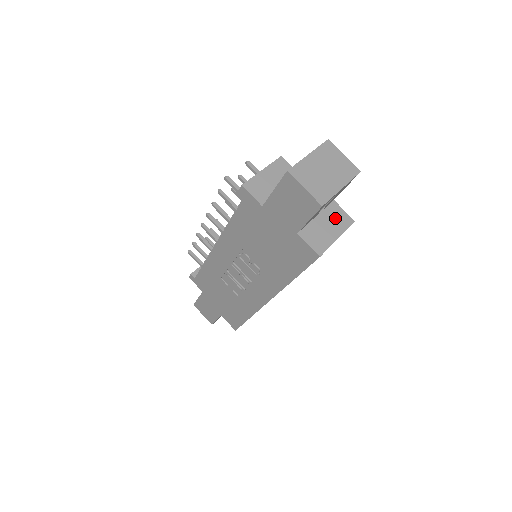
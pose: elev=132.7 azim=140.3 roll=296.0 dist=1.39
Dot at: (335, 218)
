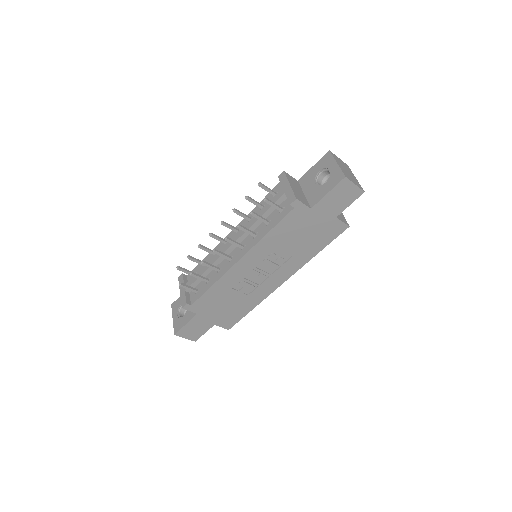
Dot at: occluded
